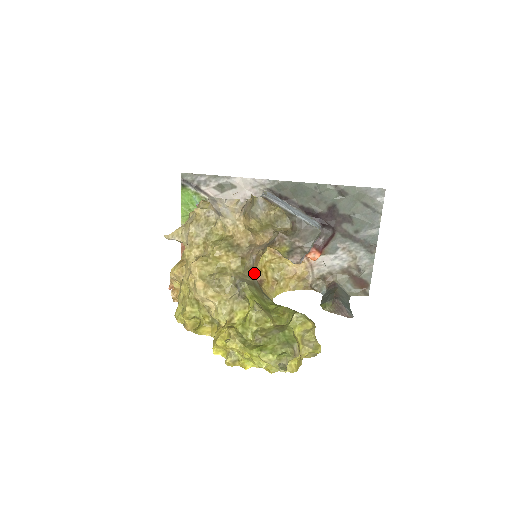
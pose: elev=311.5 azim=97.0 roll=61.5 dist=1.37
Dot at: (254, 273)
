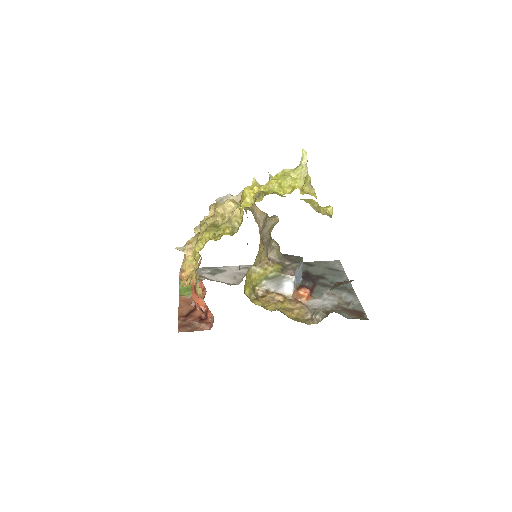
Dot at: occluded
